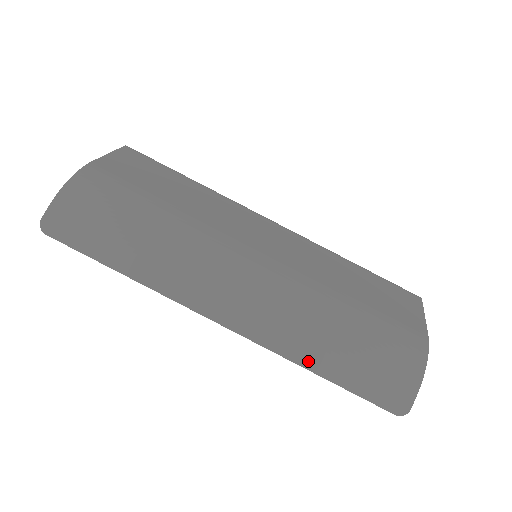
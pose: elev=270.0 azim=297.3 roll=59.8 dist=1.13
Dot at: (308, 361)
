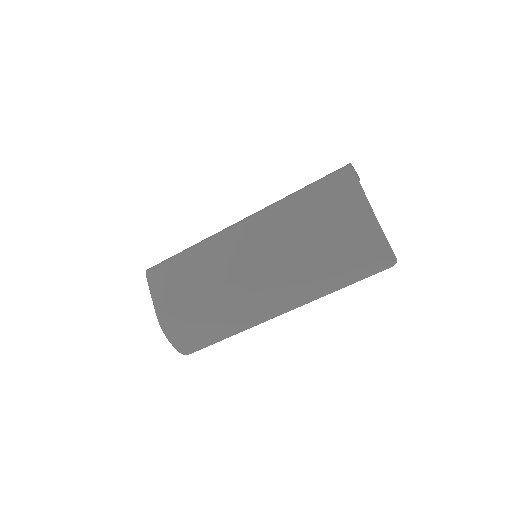
Dot at: (331, 289)
